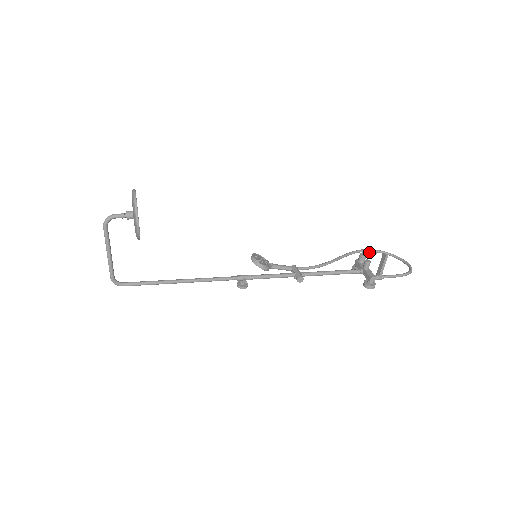
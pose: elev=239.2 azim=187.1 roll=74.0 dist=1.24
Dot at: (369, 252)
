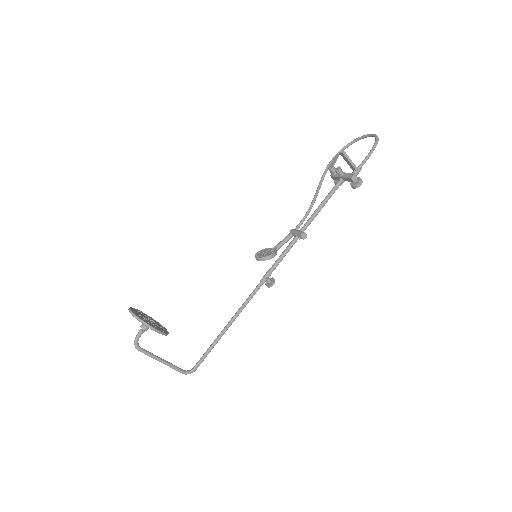
Dot at: (333, 161)
